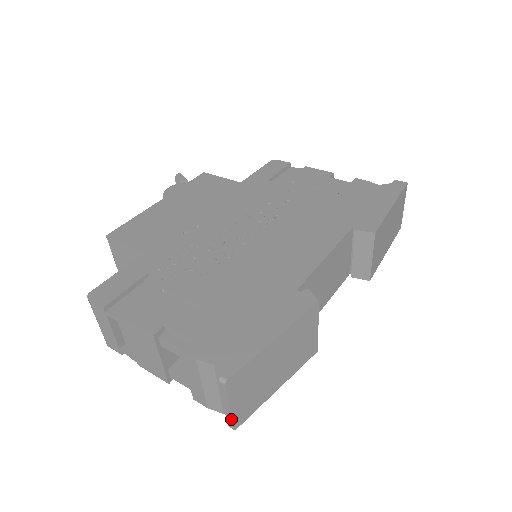
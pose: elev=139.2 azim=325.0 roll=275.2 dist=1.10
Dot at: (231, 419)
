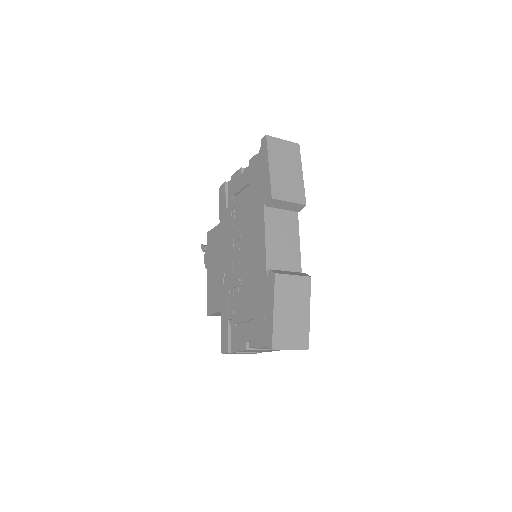
Dot at: occluded
